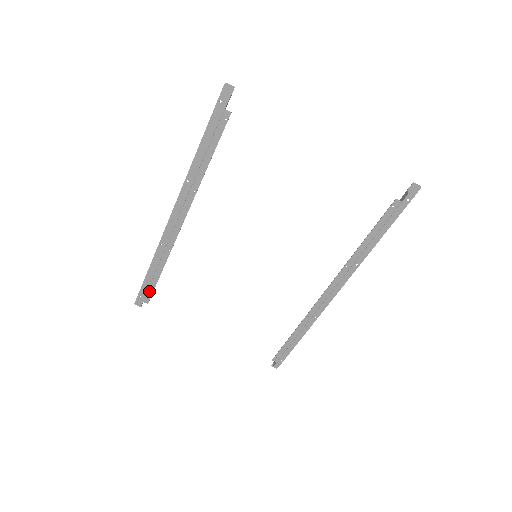
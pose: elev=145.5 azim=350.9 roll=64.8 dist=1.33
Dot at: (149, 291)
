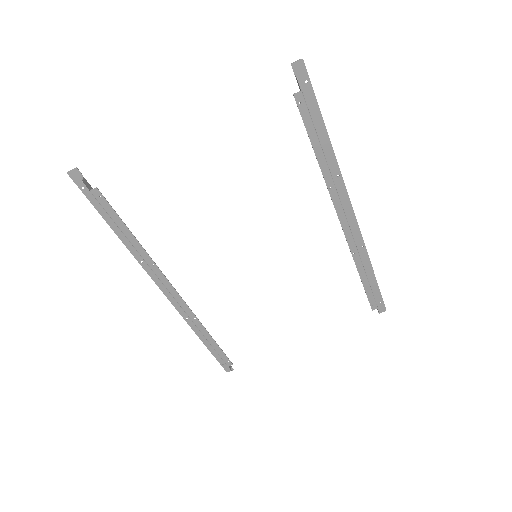
Dot at: (222, 356)
